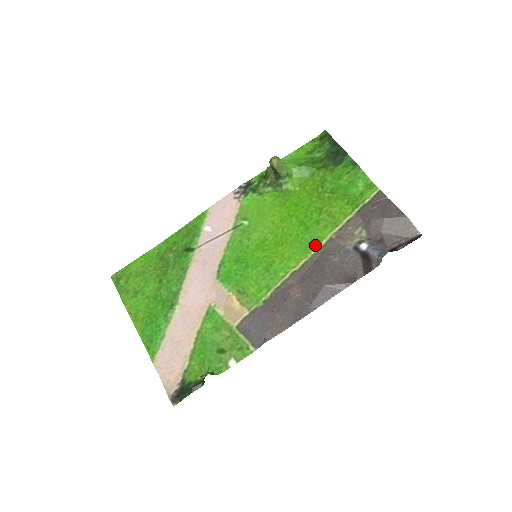
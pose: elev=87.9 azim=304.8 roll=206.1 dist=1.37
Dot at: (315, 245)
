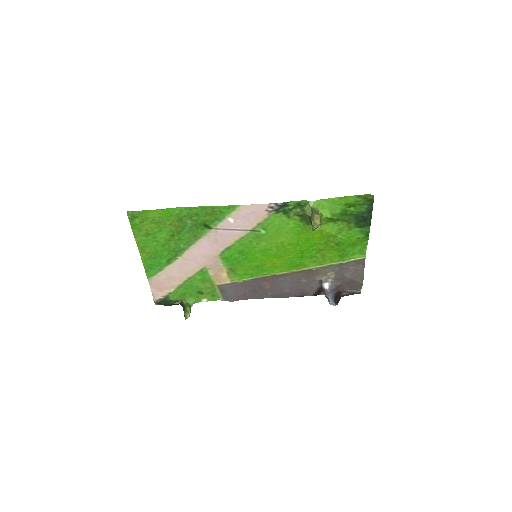
Dot at: (299, 268)
